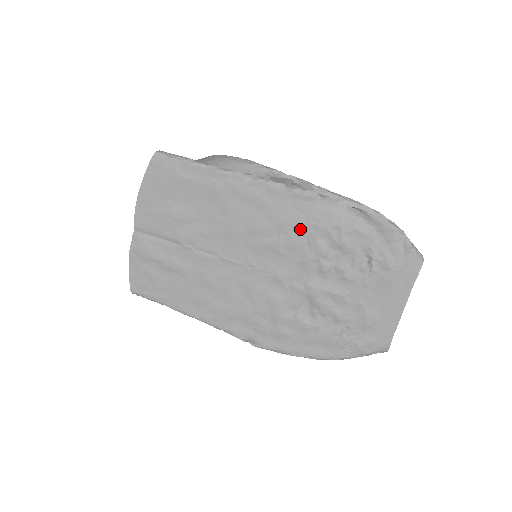
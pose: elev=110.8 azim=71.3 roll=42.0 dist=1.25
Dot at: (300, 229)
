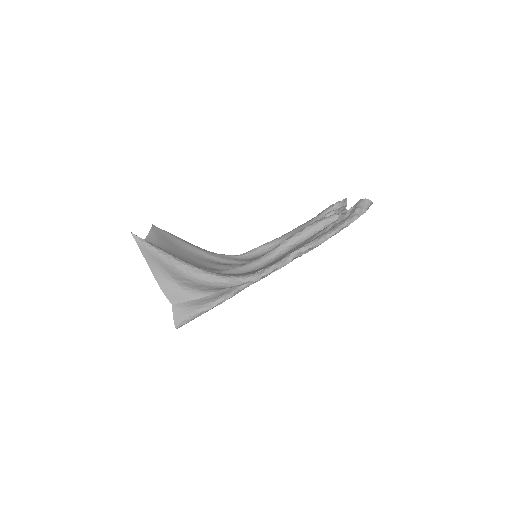
Dot at: occluded
